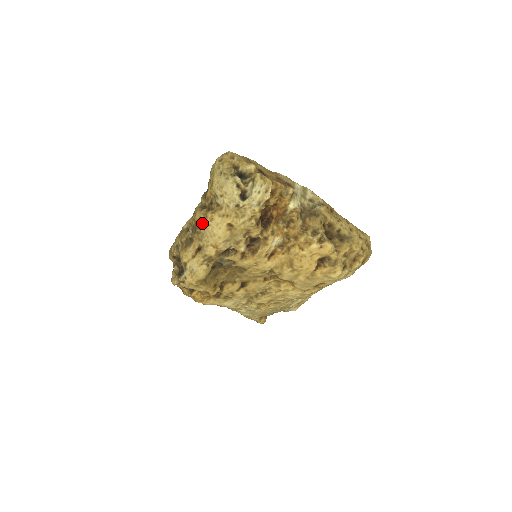
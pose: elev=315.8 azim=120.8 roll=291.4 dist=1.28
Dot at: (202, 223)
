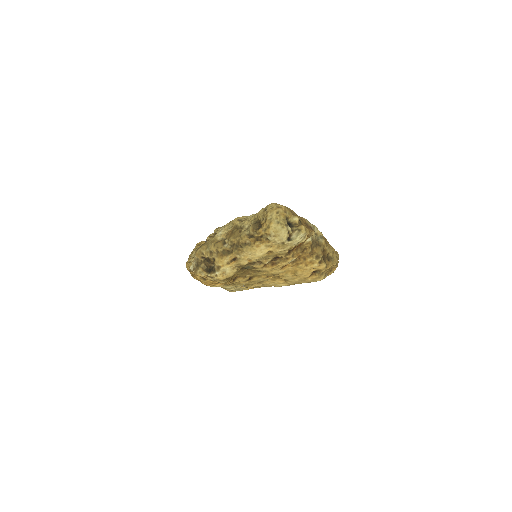
Dot at: (248, 246)
